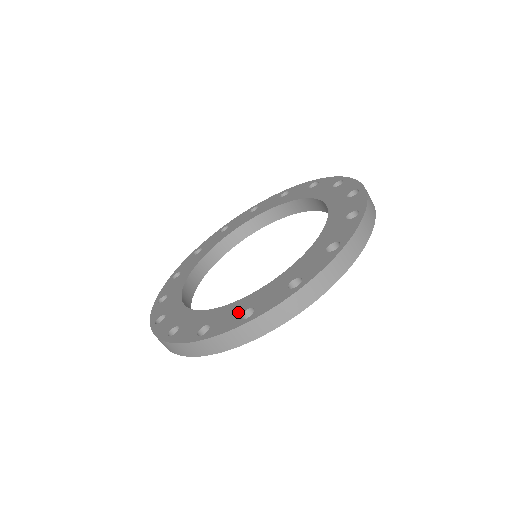
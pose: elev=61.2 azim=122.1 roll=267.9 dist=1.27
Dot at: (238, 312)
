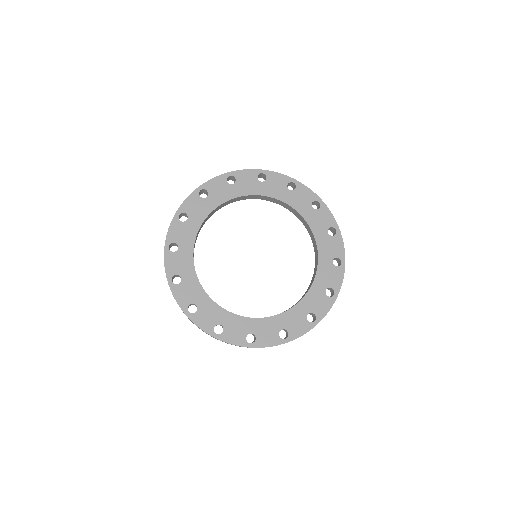
Dot at: (245, 331)
